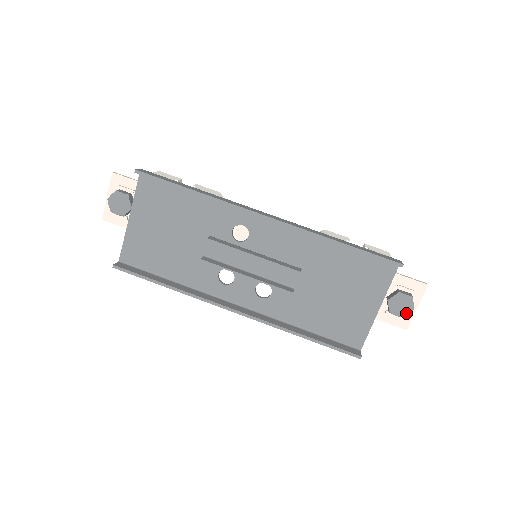
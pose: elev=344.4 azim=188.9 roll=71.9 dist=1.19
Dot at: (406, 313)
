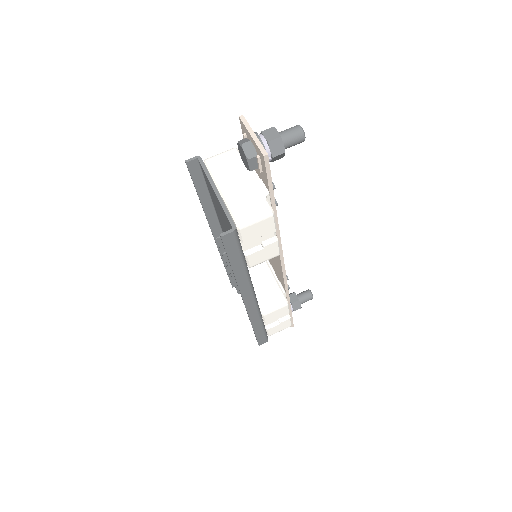
Dot at: occluded
